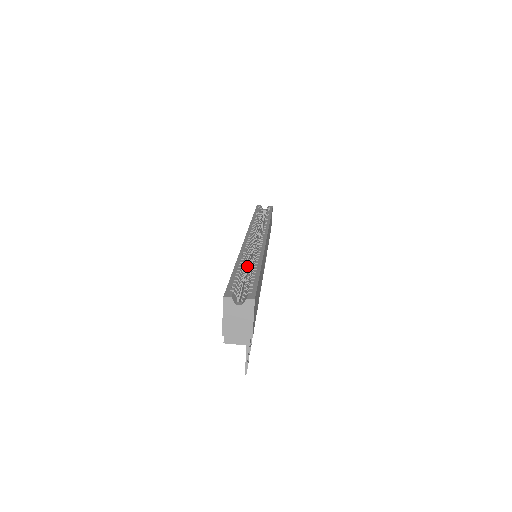
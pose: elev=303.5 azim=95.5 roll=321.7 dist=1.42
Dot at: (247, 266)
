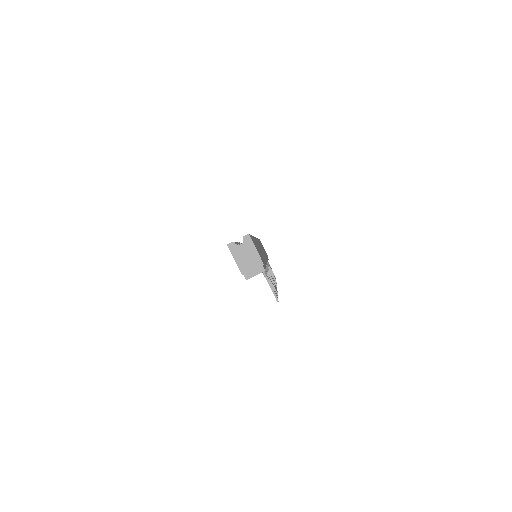
Dot at: occluded
